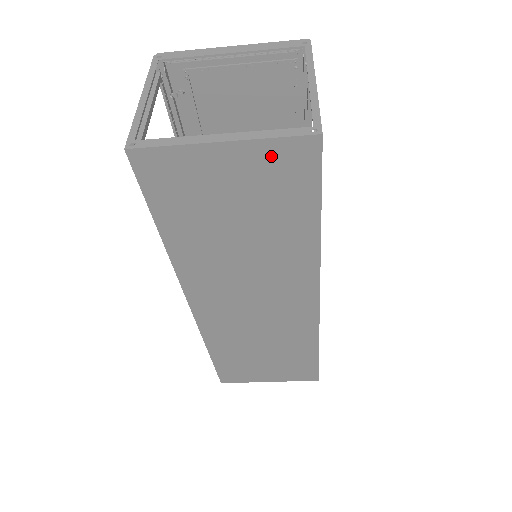
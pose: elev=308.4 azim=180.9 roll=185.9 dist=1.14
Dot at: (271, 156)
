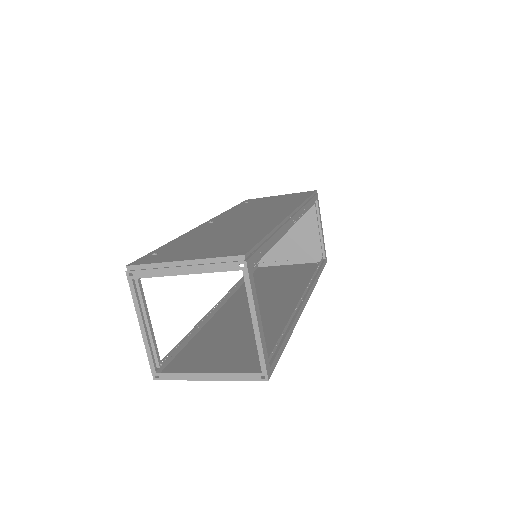
Dot at: occluded
